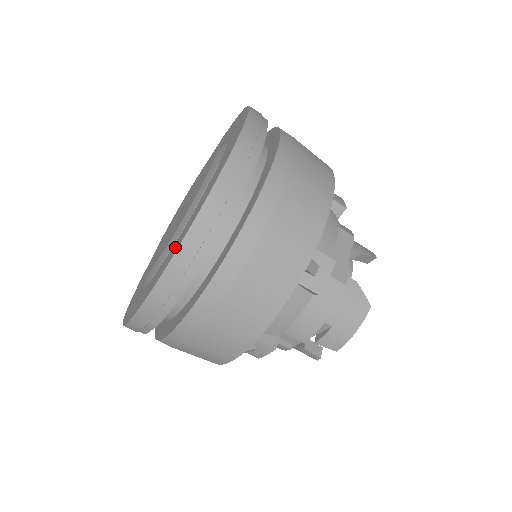
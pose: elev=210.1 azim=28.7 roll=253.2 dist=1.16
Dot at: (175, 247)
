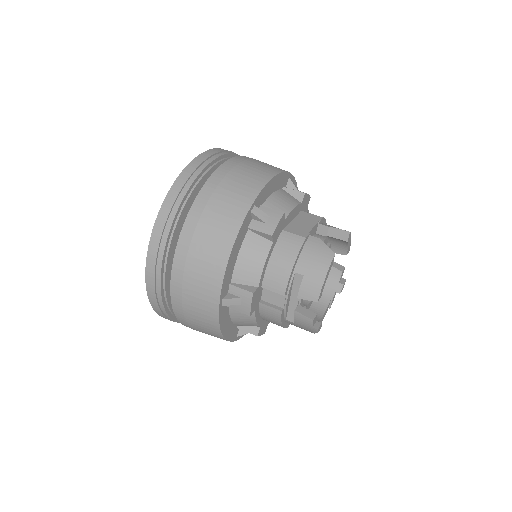
Dot at: occluded
